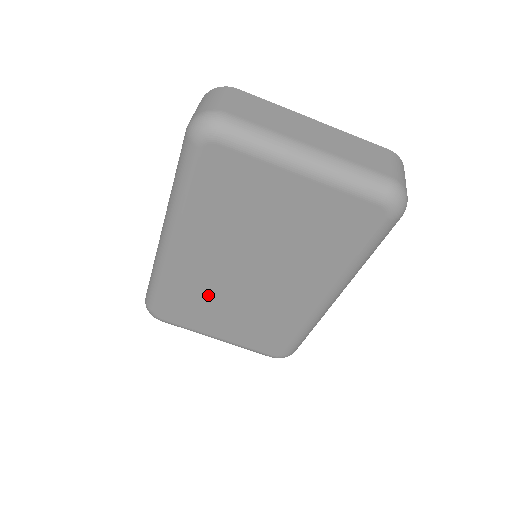
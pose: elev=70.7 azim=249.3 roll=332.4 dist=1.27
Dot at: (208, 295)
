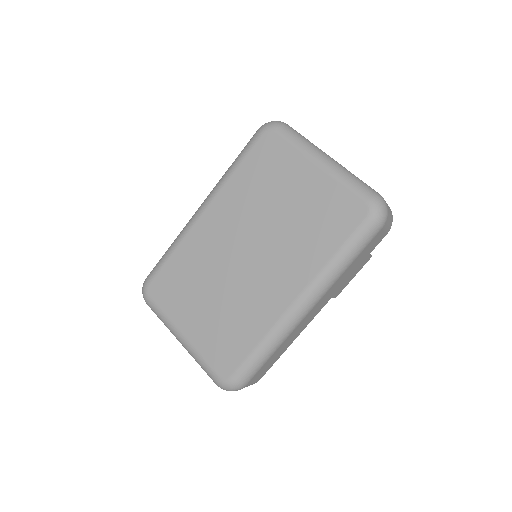
Dot at: (202, 273)
